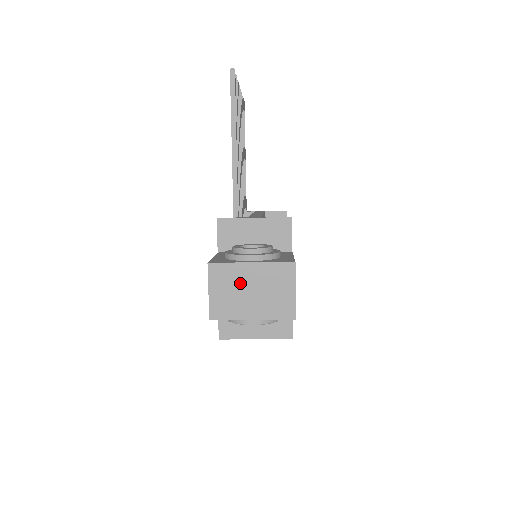
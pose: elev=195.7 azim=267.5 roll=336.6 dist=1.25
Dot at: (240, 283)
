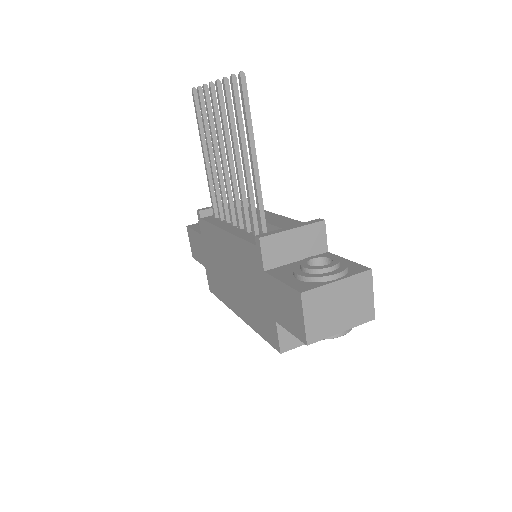
Dot at: (330, 302)
